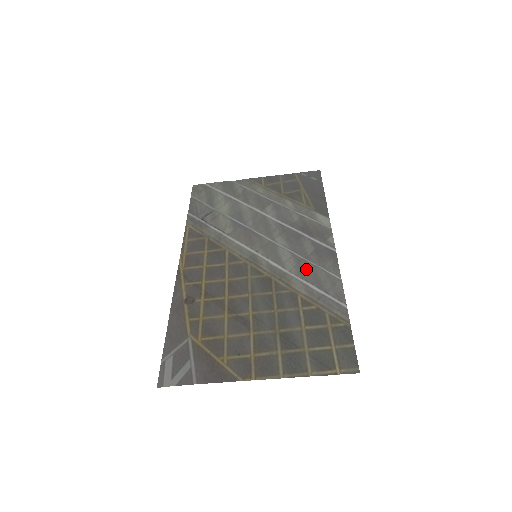
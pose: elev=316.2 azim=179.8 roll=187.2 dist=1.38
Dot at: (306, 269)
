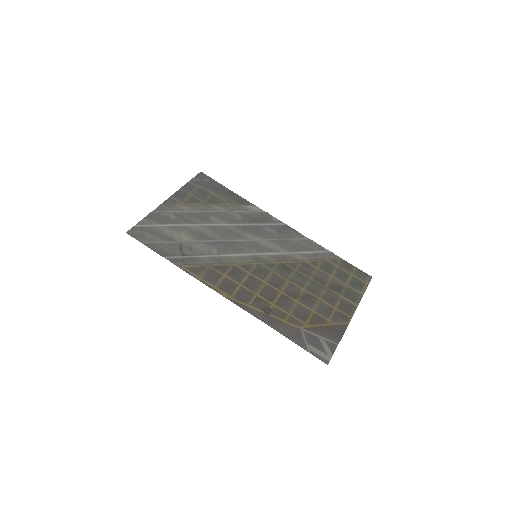
Dot at: (289, 245)
